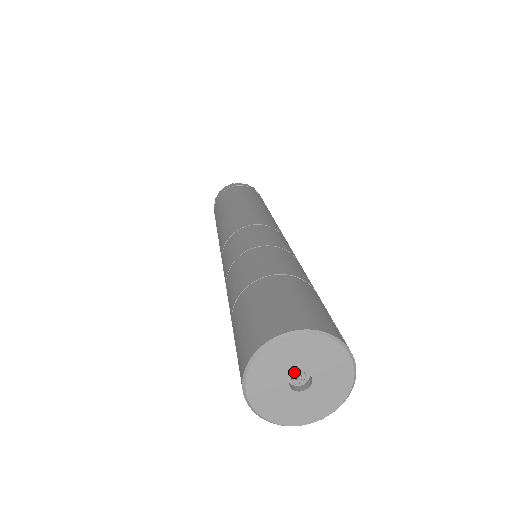
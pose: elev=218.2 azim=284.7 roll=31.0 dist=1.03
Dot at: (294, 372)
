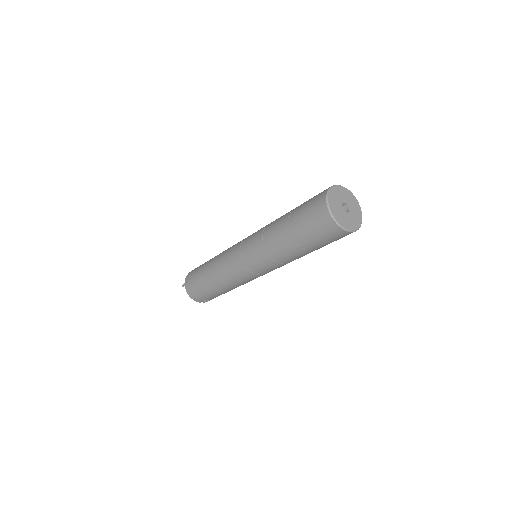
Dot at: (347, 203)
